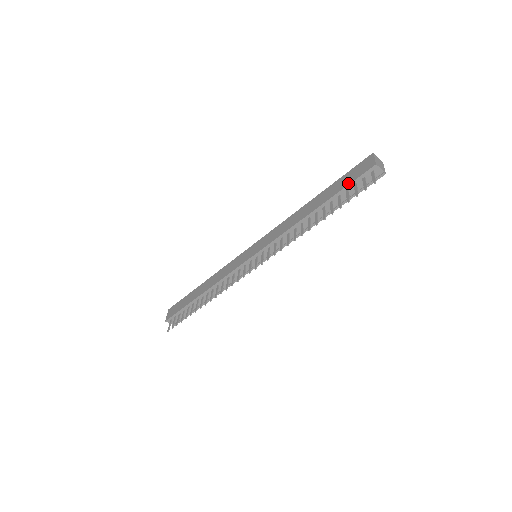
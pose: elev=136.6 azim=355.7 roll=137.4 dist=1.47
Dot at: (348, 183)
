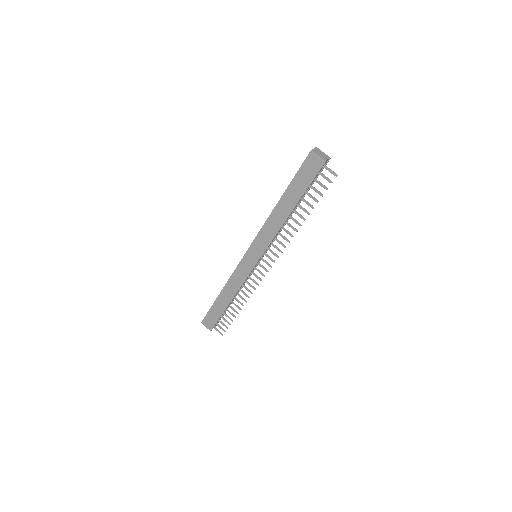
Dot at: (309, 182)
